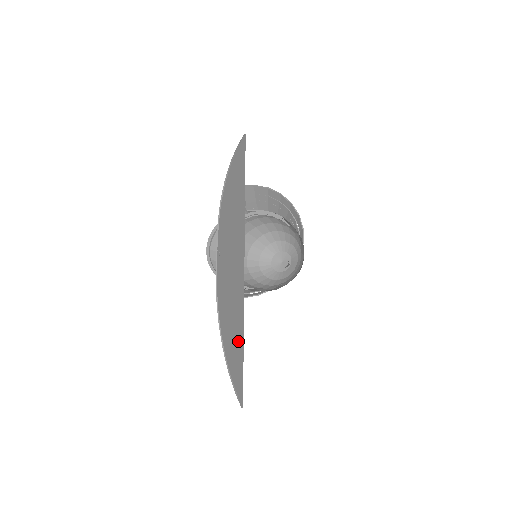
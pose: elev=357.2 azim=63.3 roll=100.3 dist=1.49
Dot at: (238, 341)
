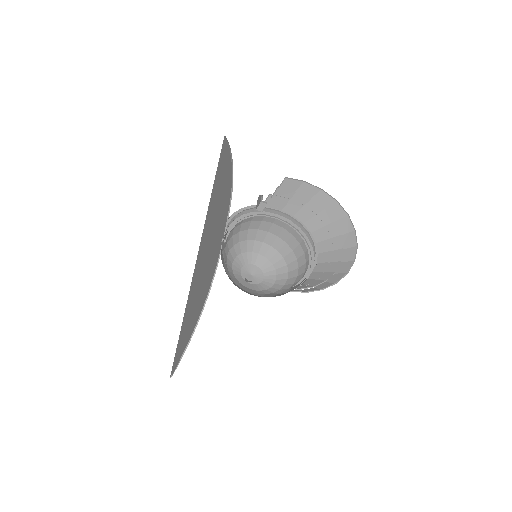
Dot at: (185, 324)
